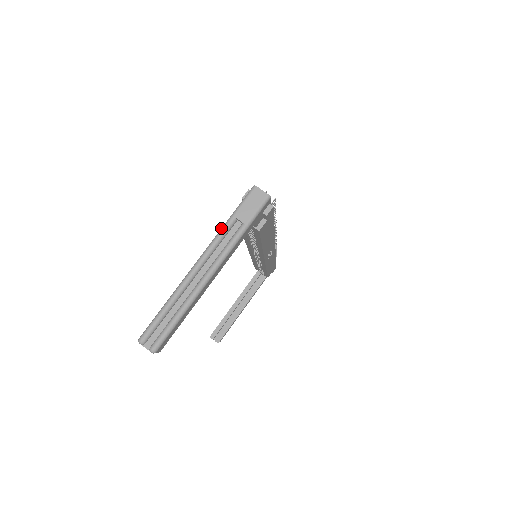
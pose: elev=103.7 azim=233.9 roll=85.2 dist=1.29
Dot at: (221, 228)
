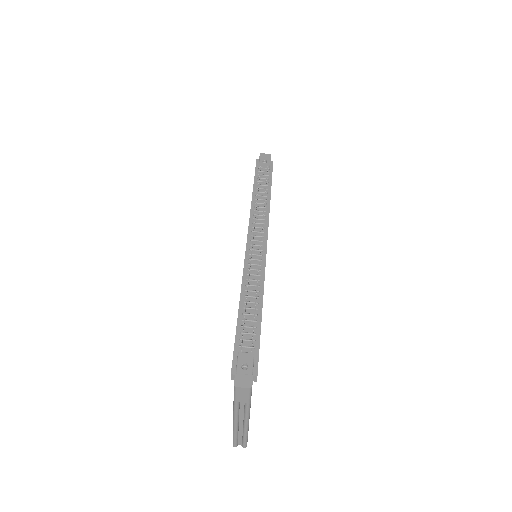
Dot at: (233, 406)
